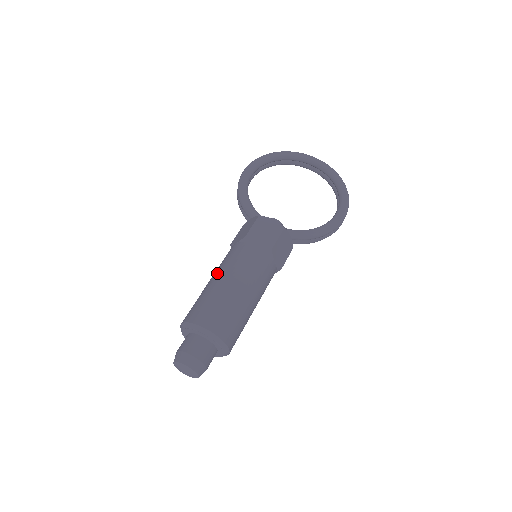
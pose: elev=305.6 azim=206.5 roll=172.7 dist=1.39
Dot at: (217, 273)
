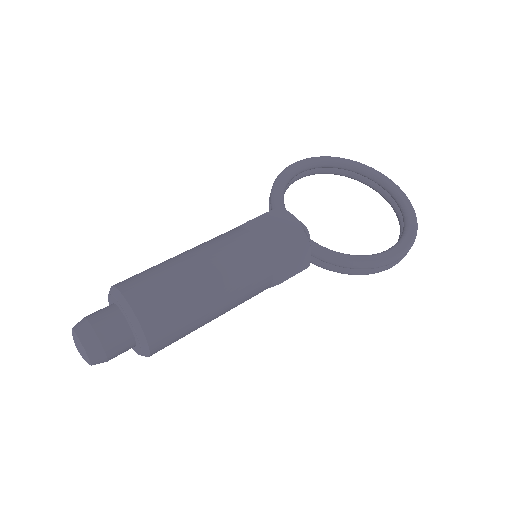
Dot at: (190, 249)
